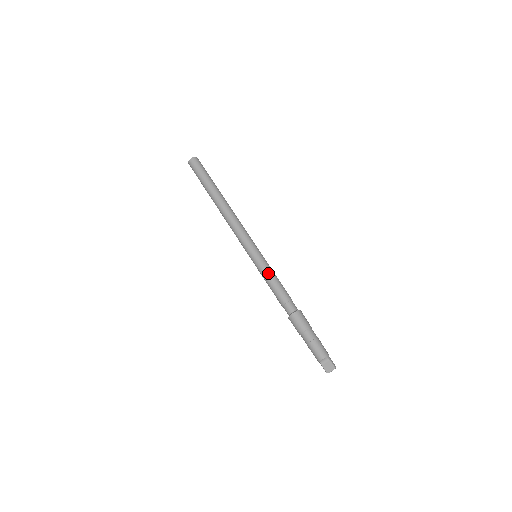
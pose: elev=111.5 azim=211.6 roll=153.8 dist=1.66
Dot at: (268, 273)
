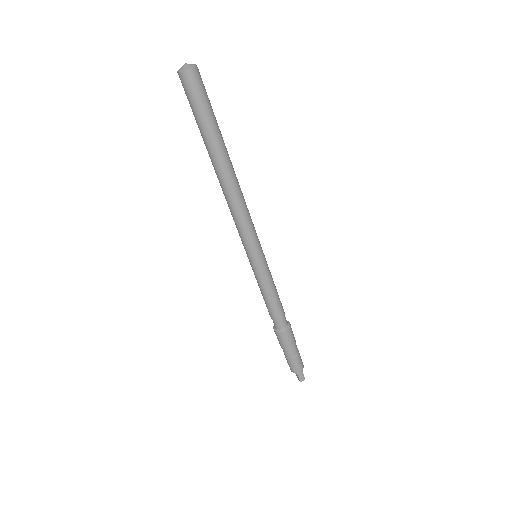
Dot at: (259, 286)
